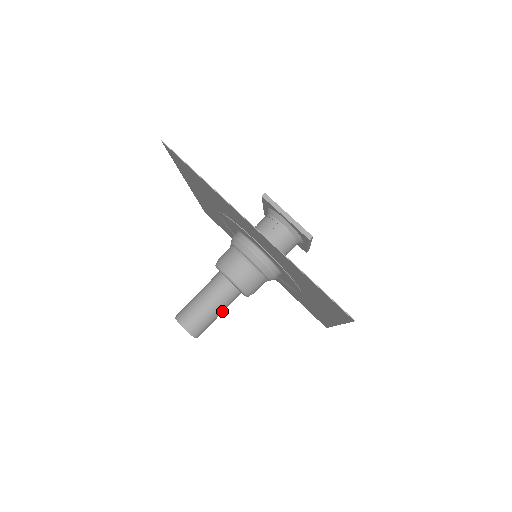
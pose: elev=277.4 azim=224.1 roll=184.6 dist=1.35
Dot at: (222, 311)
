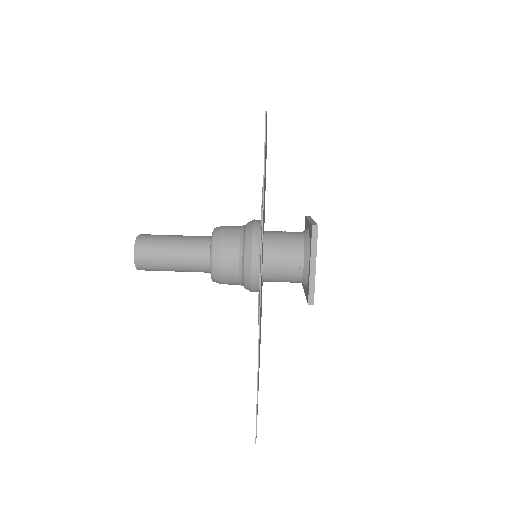
Dot at: (181, 271)
